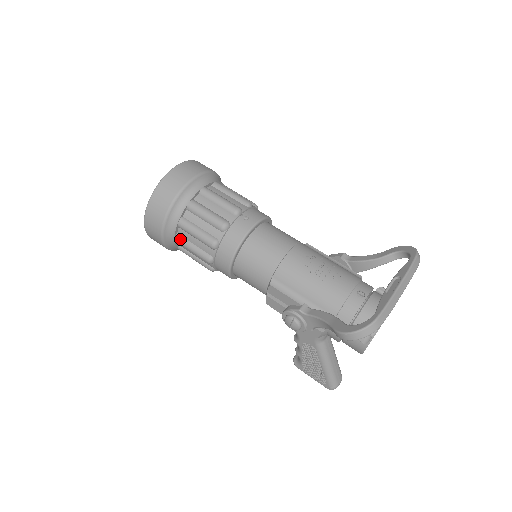
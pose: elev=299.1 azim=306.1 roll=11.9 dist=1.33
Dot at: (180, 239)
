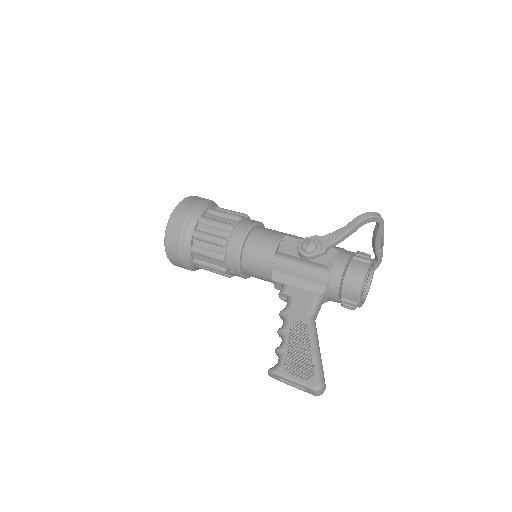
Dot at: (206, 217)
